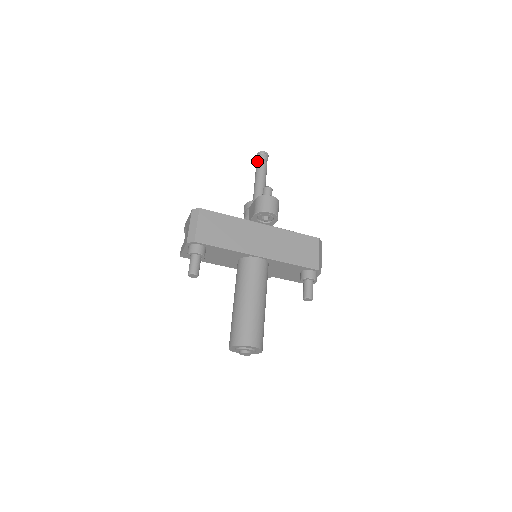
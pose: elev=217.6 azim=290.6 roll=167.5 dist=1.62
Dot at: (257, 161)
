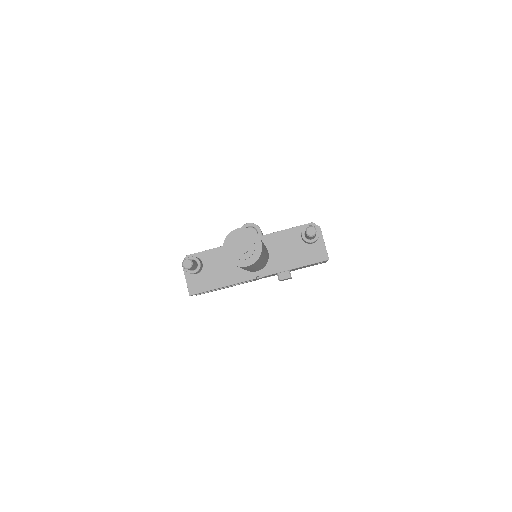
Dot at: occluded
